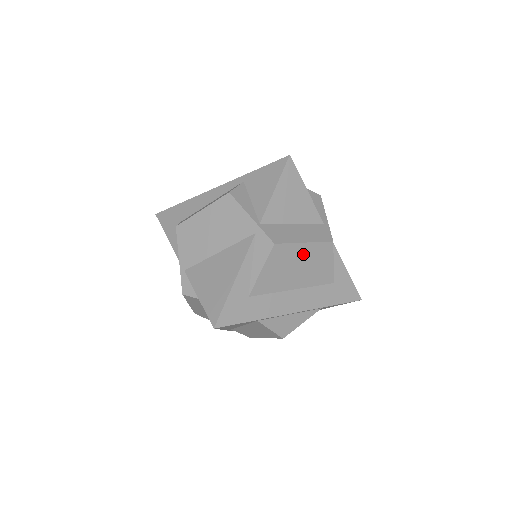
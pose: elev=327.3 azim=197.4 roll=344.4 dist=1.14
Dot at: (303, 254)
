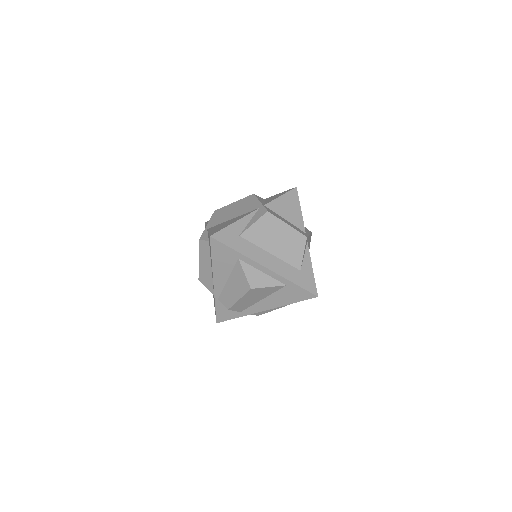
Dot at: (284, 232)
